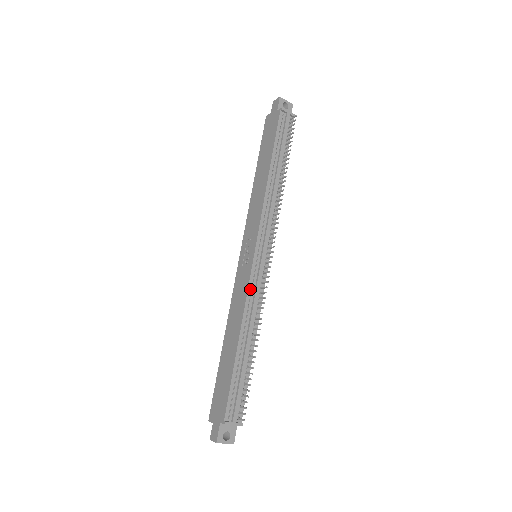
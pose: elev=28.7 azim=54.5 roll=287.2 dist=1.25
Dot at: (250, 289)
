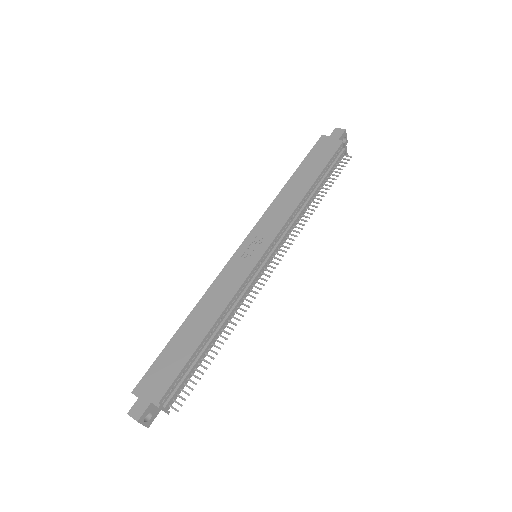
Dot at: (243, 286)
